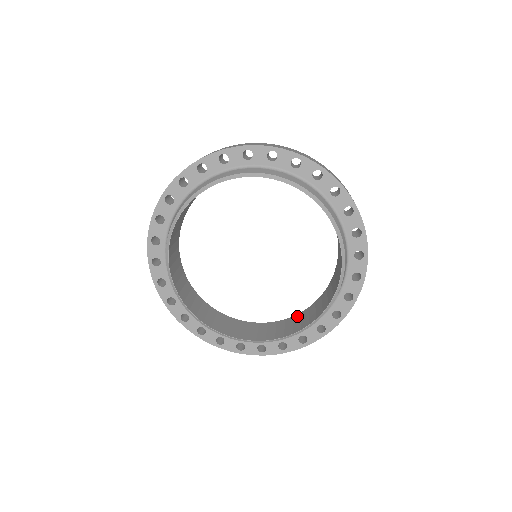
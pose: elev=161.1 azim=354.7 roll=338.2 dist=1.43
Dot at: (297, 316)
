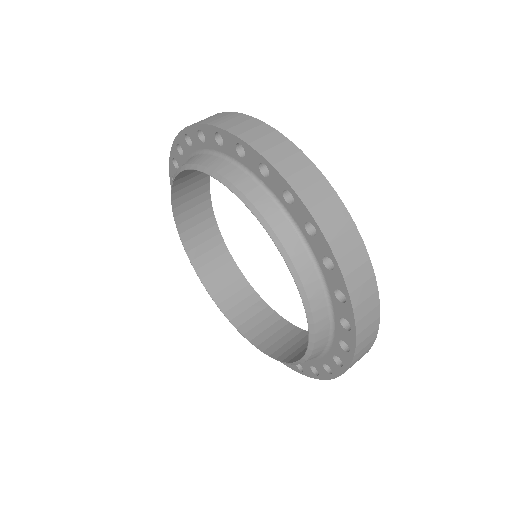
Dot at: occluded
